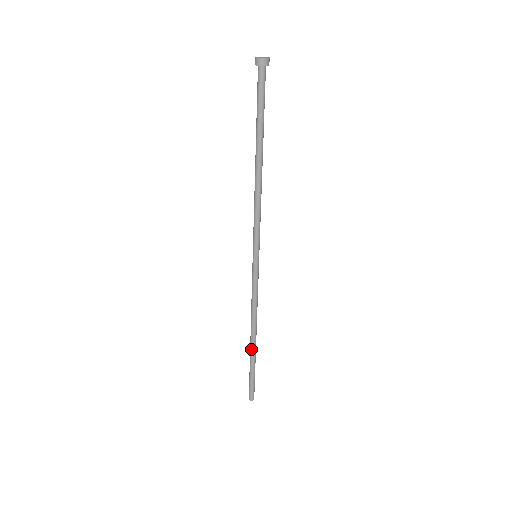
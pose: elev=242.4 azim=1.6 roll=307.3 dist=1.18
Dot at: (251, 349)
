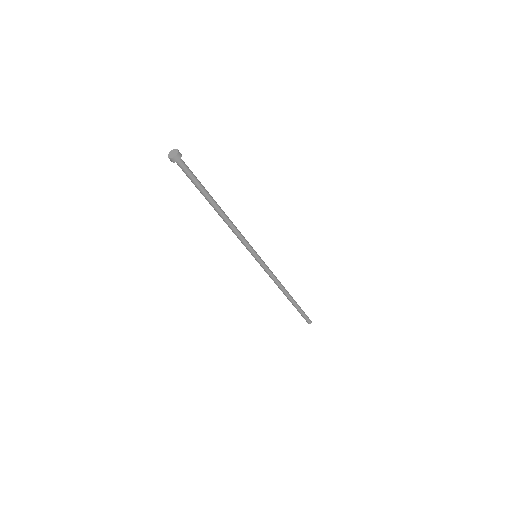
Dot at: (290, 301)
